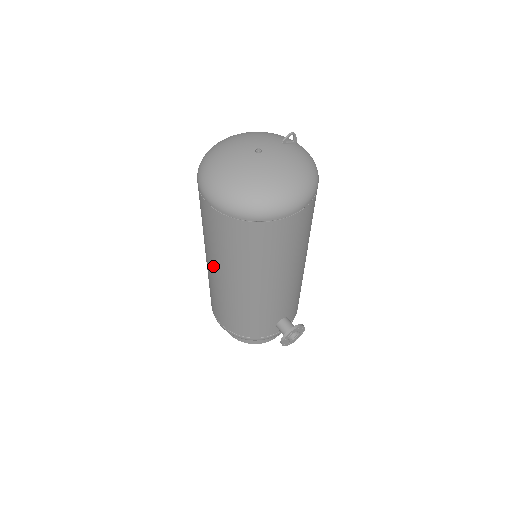
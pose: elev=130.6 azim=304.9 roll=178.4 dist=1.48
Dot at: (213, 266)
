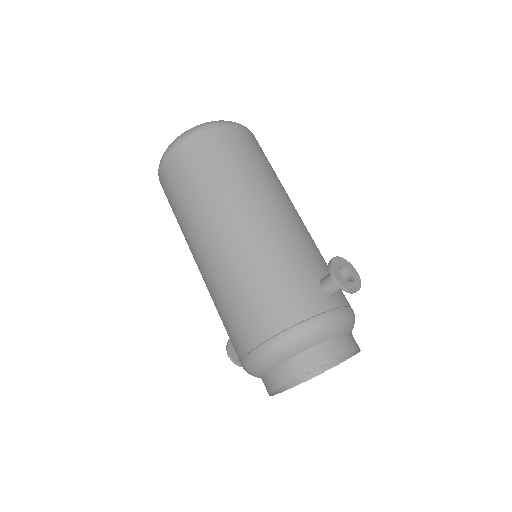
Dot at: (203, 237)
